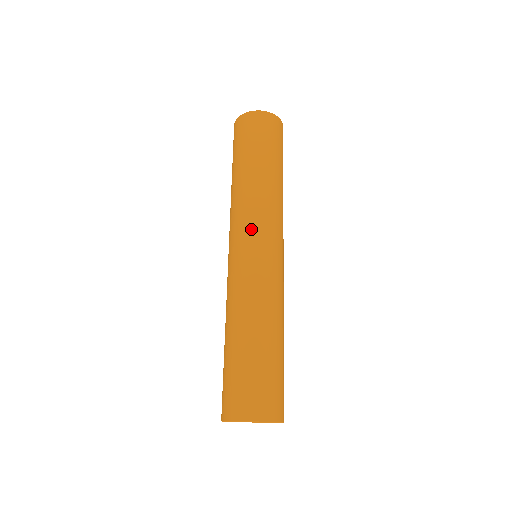
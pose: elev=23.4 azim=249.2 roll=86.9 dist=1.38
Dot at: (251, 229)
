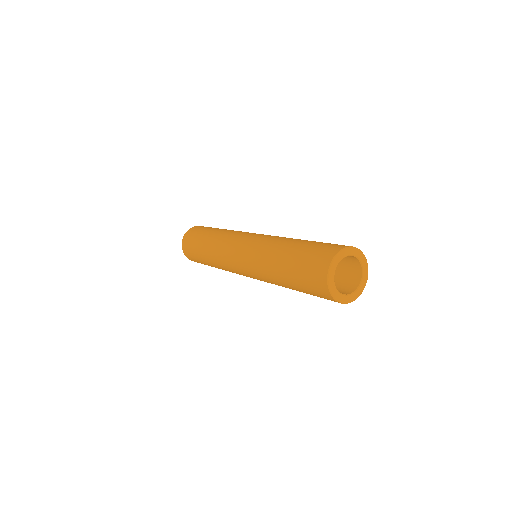
Dot at: occluded
